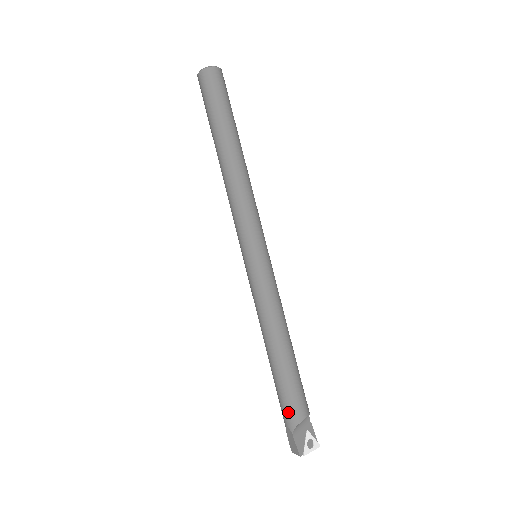
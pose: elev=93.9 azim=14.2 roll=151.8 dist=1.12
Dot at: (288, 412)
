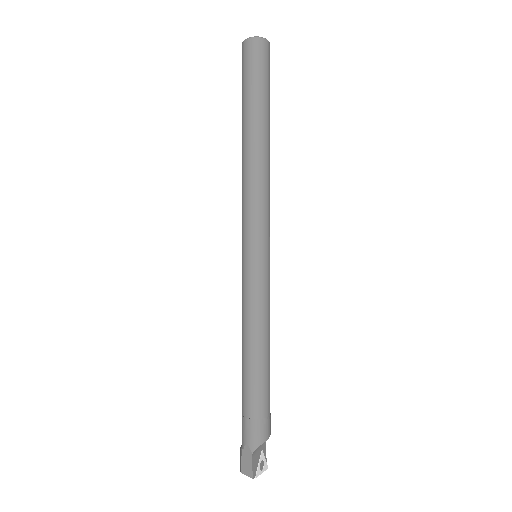
Dot at: (254, 430)
